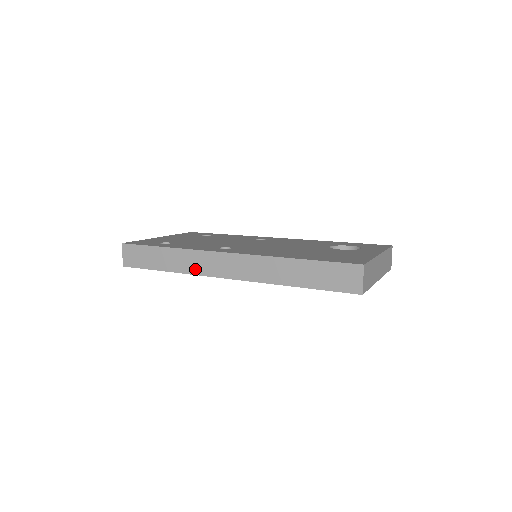
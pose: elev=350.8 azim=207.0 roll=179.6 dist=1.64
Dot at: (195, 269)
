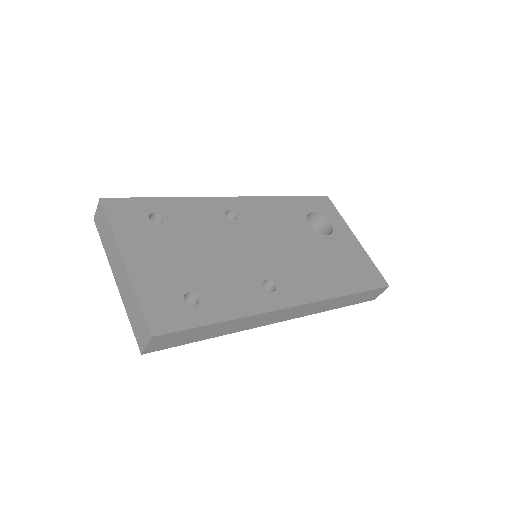
Dot at: (252, 326)
